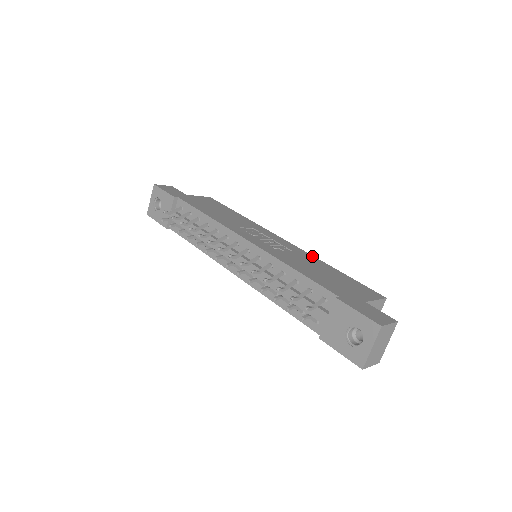
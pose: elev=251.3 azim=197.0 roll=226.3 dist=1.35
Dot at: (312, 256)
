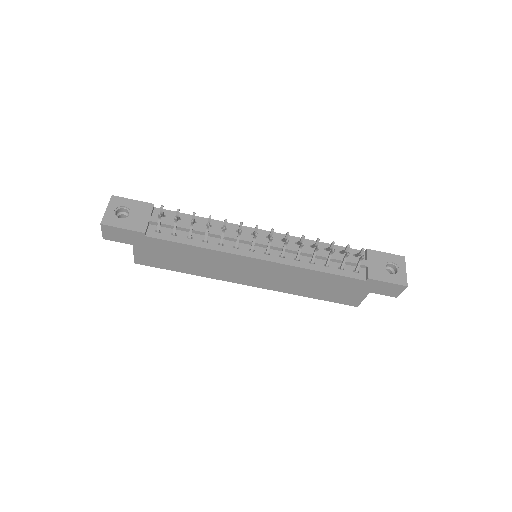
Dot at: occluded
